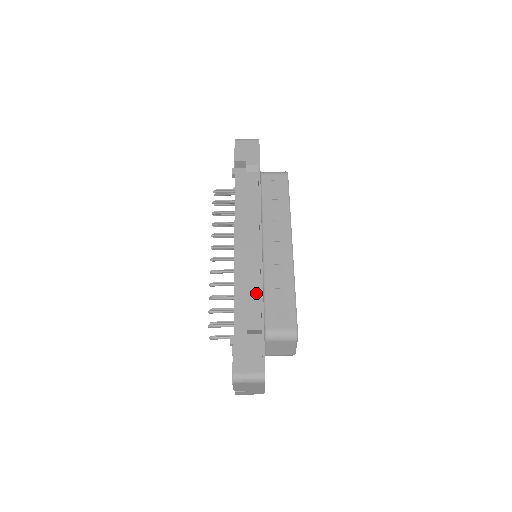
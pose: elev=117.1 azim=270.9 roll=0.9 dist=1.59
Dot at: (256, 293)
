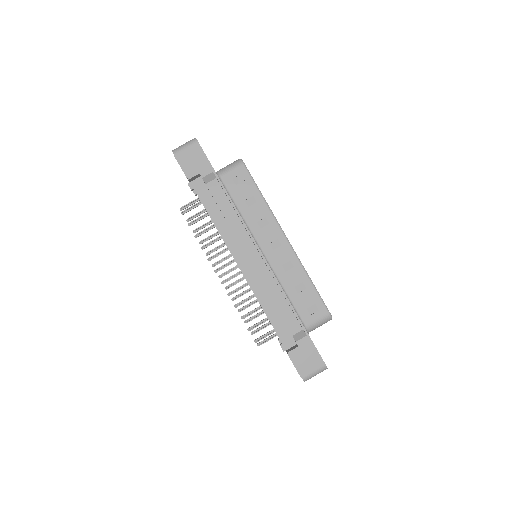
Dot at: (282, 301)
